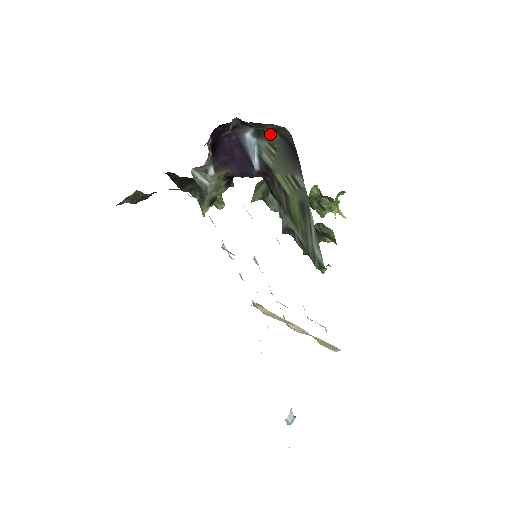
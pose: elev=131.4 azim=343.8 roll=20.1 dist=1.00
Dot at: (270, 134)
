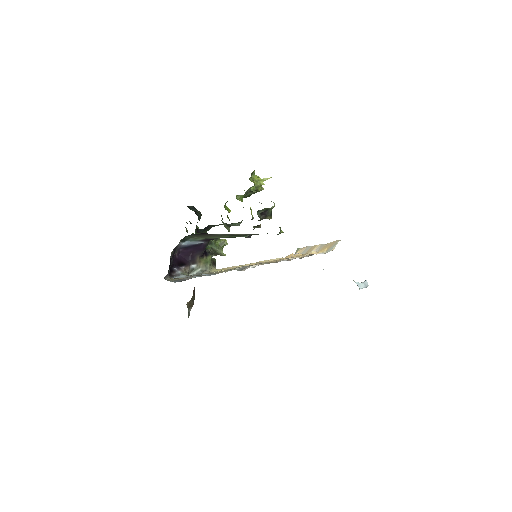
Dot at: (186, 238)
